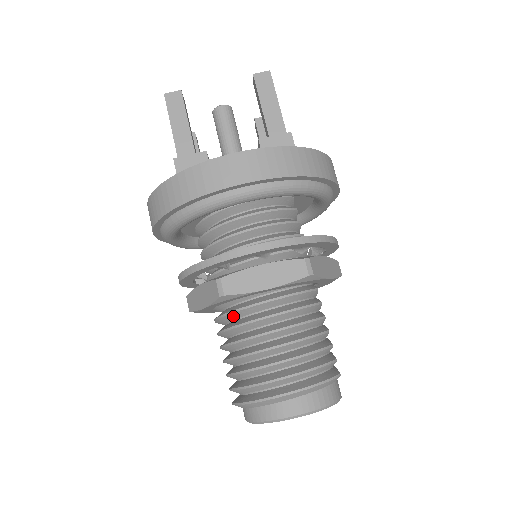
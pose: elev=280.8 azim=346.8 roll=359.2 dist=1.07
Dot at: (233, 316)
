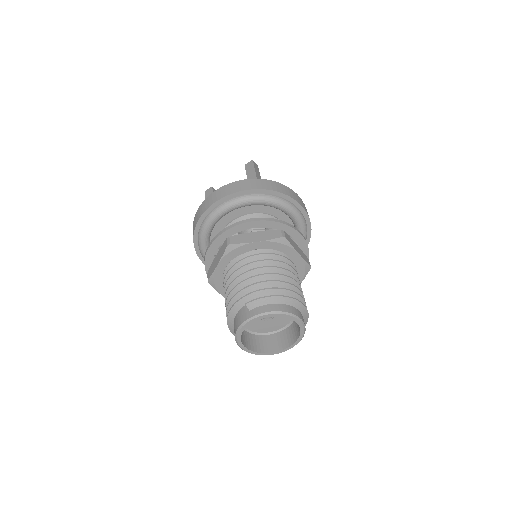
Dot at: (270, 257)
